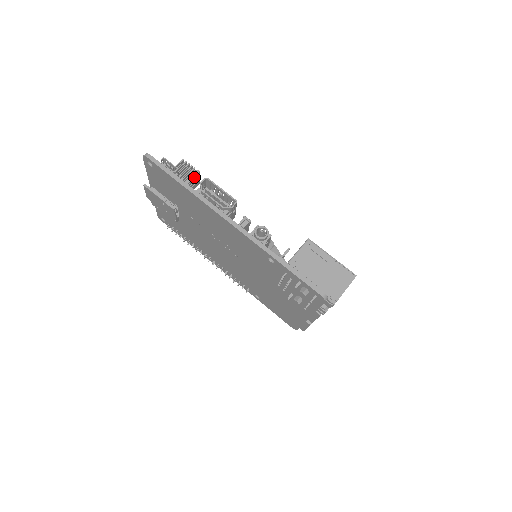
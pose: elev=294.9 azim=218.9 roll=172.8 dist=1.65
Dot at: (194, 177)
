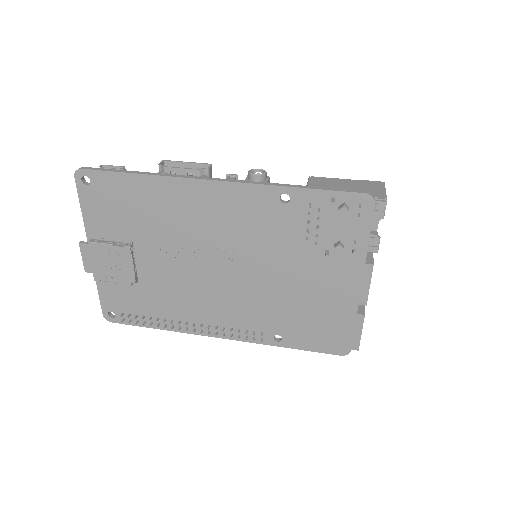
Dot at: occluded
